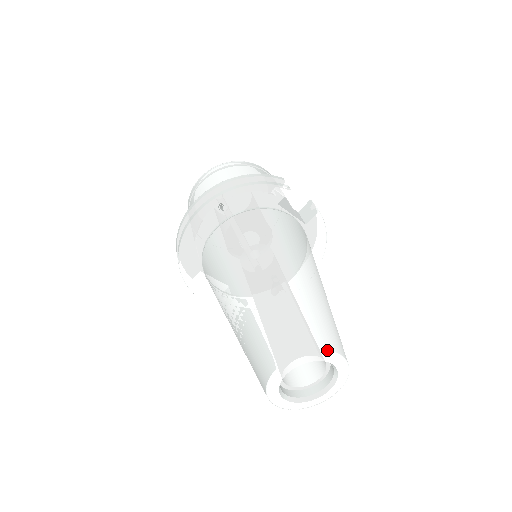
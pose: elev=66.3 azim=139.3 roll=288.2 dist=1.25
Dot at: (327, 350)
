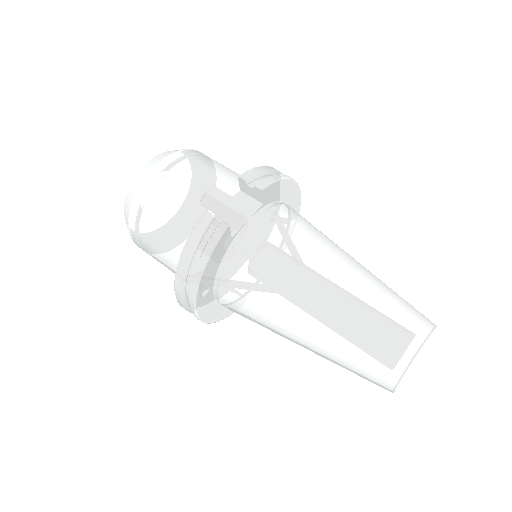
Dot at: (416, 359)
